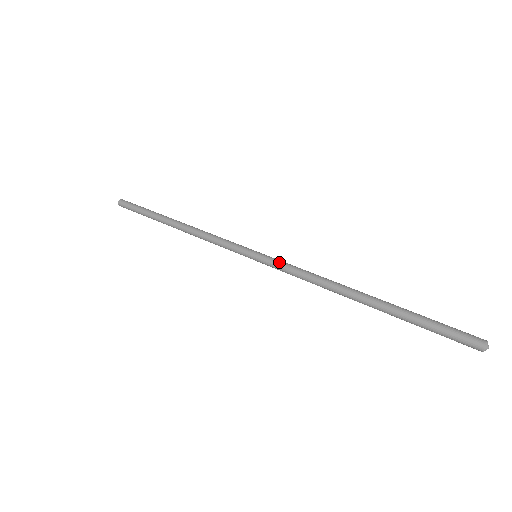
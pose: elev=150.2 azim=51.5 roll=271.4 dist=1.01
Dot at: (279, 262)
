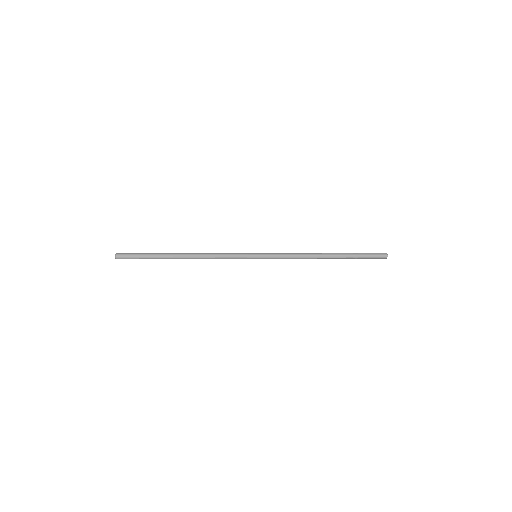
Dot at: (275, 254)
